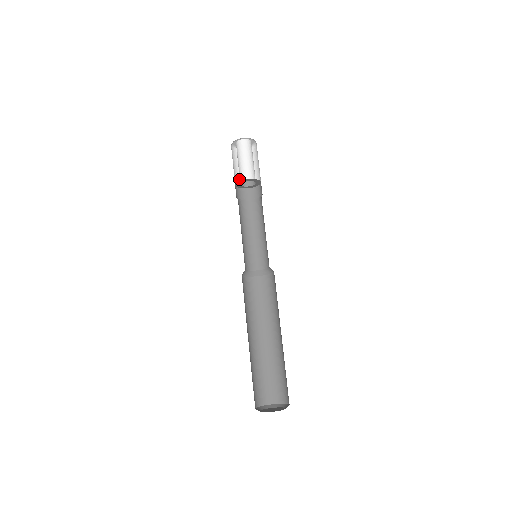
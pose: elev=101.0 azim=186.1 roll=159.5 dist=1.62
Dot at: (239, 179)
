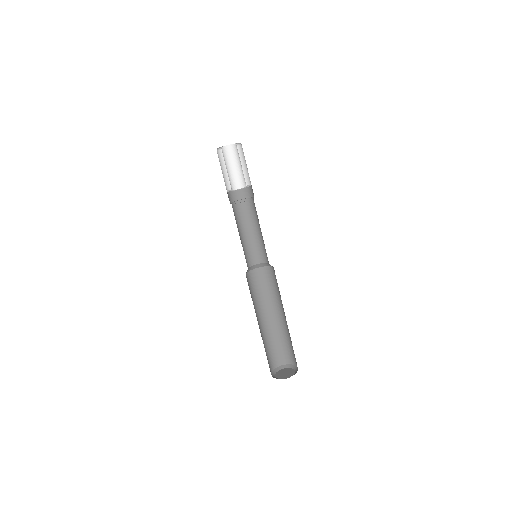
Dot at: occluded
